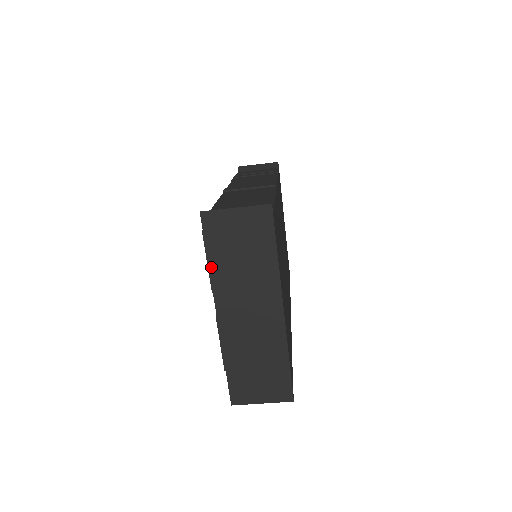
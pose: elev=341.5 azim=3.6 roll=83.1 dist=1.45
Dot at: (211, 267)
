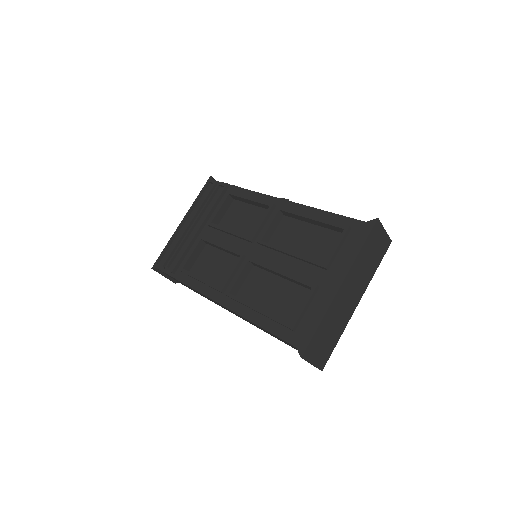
Dot at: (360, 253)
